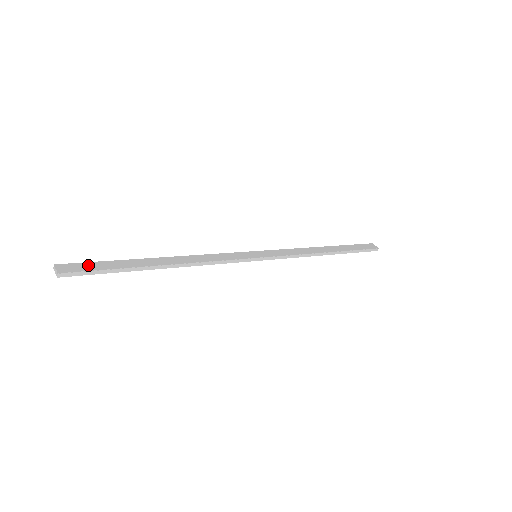
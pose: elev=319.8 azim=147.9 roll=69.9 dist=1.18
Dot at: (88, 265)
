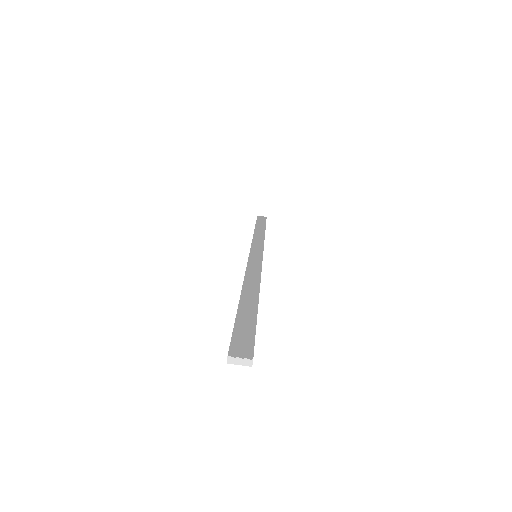
Dot at: (240, 335)
